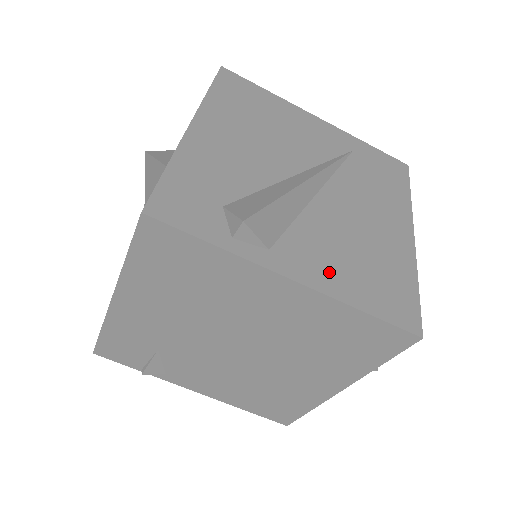
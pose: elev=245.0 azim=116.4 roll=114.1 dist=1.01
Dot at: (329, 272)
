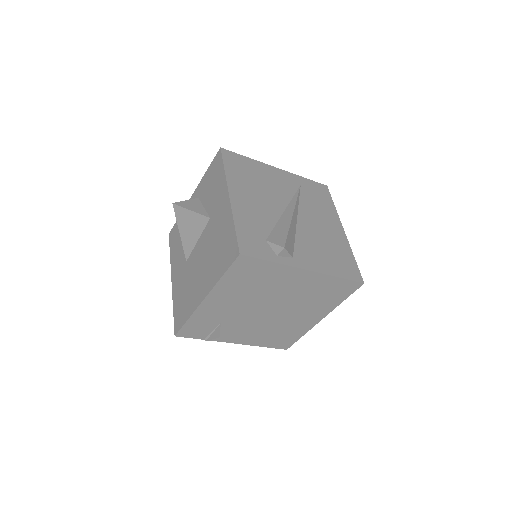
Dot at: (319, 262)
